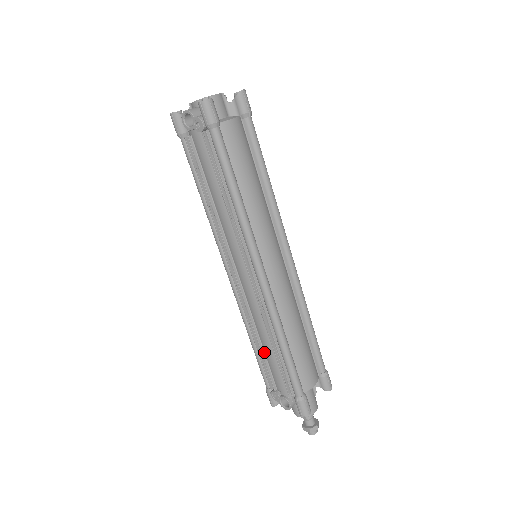
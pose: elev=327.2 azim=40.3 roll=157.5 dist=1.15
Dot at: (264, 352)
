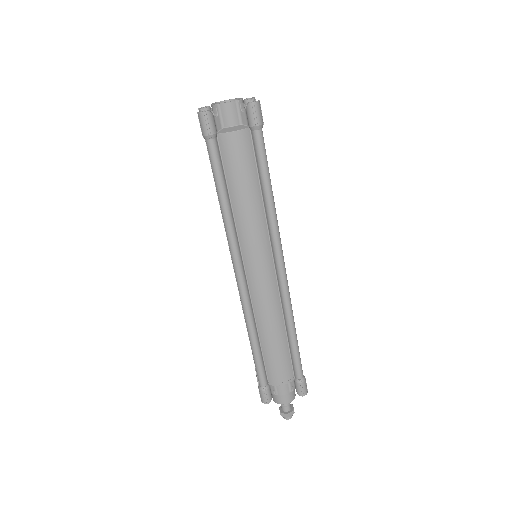
Dot at: occluded
